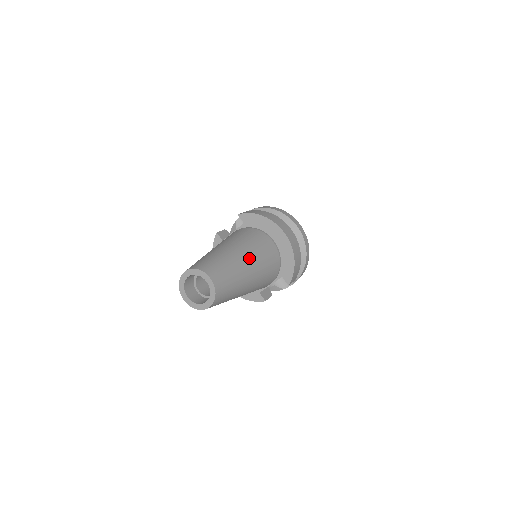
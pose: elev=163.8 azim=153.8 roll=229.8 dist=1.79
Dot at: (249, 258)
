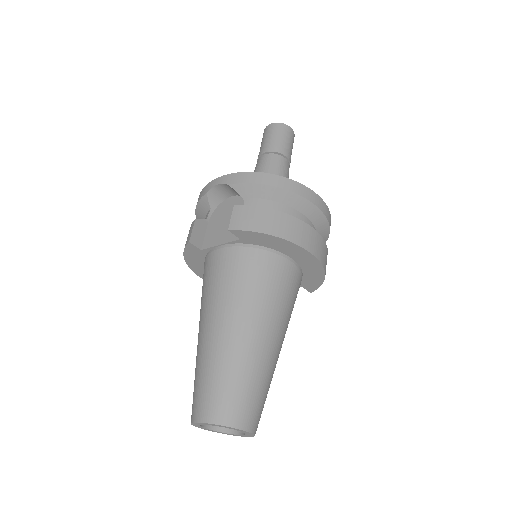
Dot at: (276, 334)
